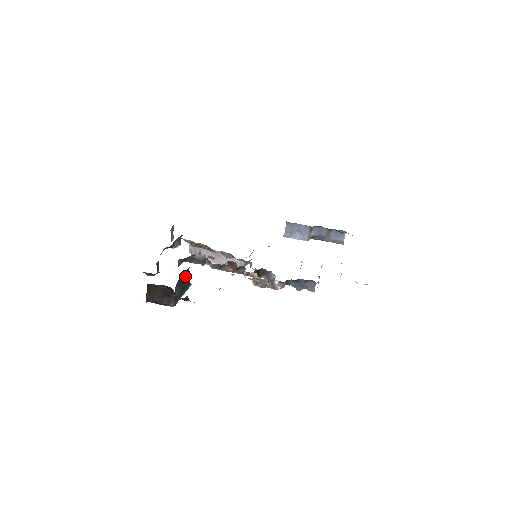
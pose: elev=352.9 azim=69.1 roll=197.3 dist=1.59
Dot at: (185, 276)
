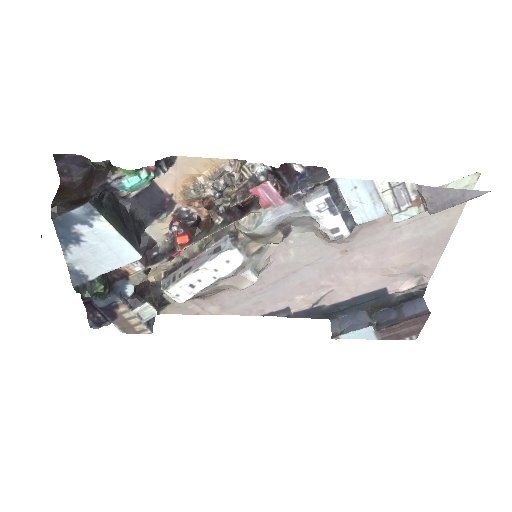
Dot at: (128, 218)
